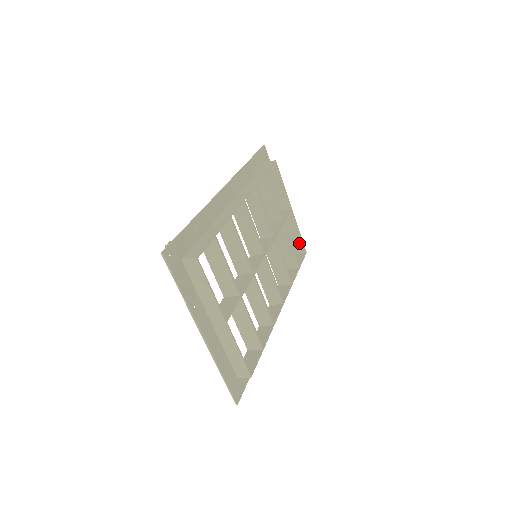
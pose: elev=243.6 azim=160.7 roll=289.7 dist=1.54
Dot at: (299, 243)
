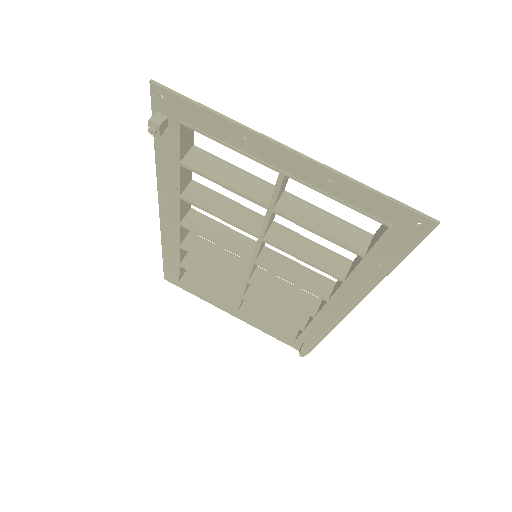
Dot at: (285, 324)
